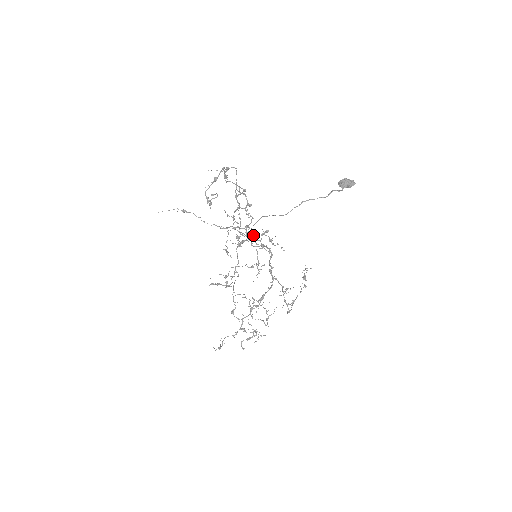
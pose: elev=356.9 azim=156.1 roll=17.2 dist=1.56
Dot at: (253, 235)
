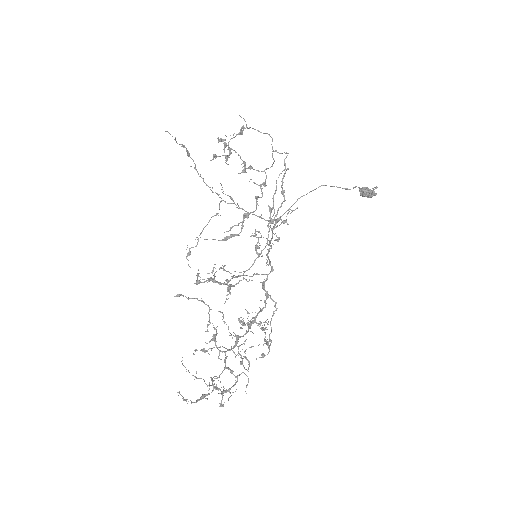
Dot at: occluded
